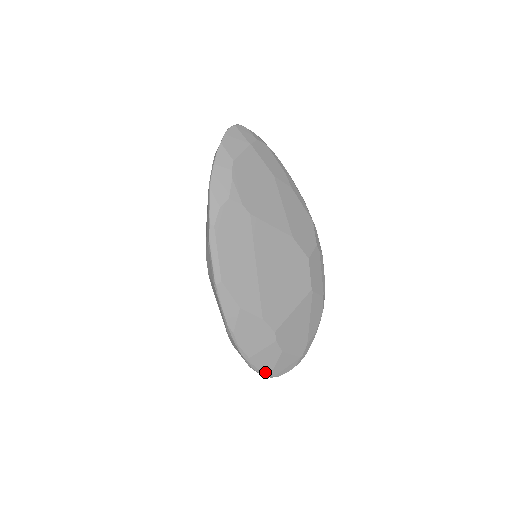
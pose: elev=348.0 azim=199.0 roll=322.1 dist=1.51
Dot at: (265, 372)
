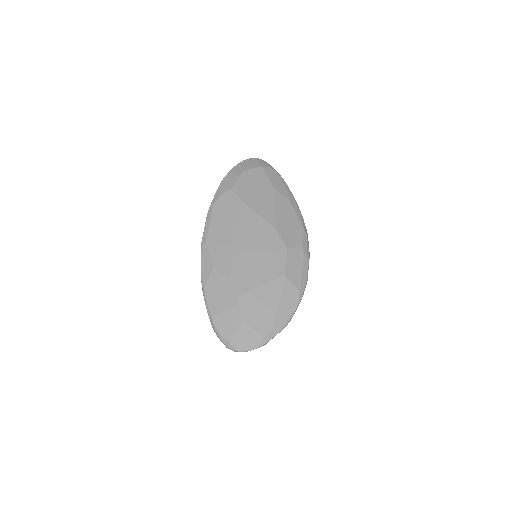
Dot at: (225, 338)
